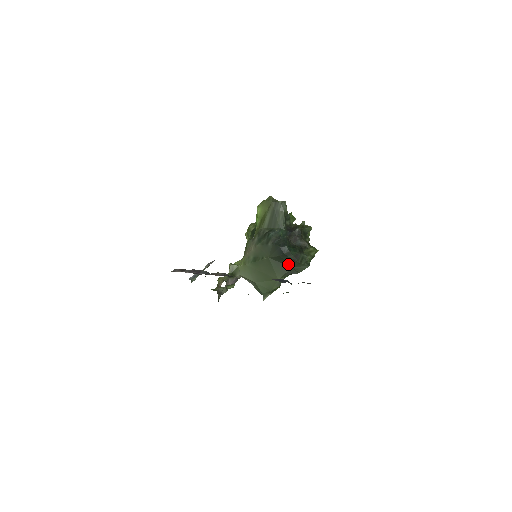
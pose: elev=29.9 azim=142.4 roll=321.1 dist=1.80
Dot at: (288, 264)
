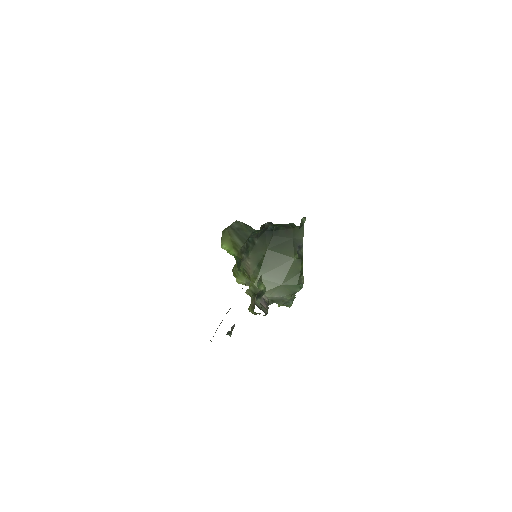
Dot at: (286, 238)
